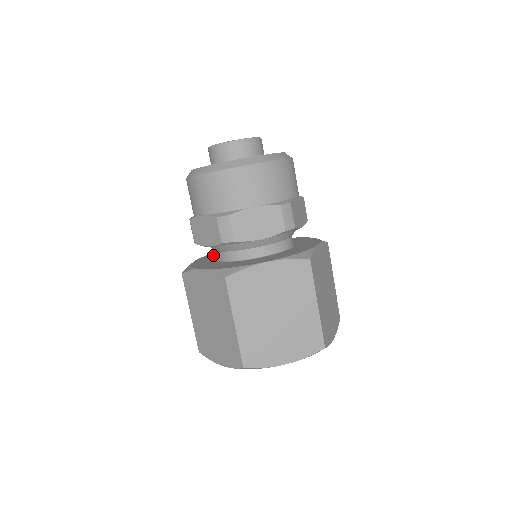
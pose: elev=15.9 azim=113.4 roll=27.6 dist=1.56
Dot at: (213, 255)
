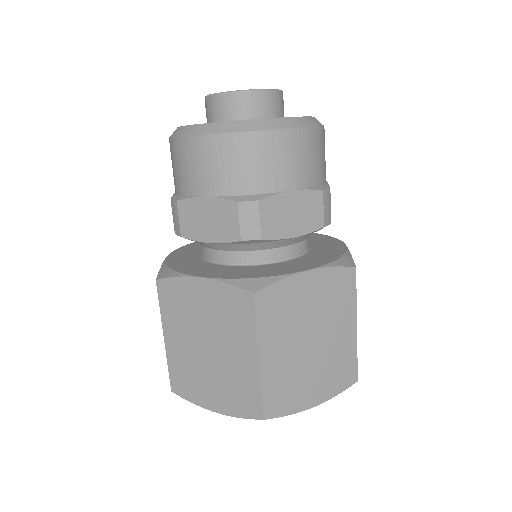
Dot at: (187, 251)
